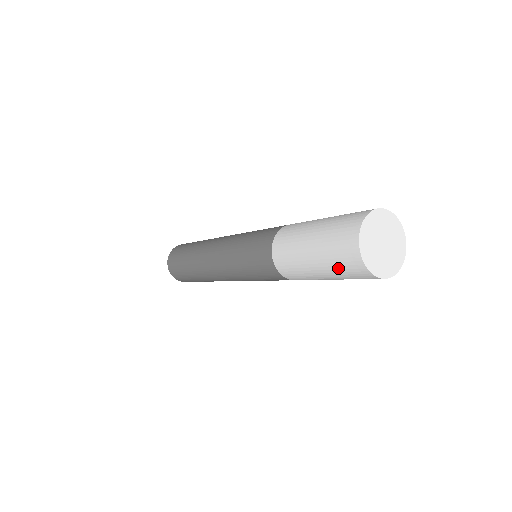
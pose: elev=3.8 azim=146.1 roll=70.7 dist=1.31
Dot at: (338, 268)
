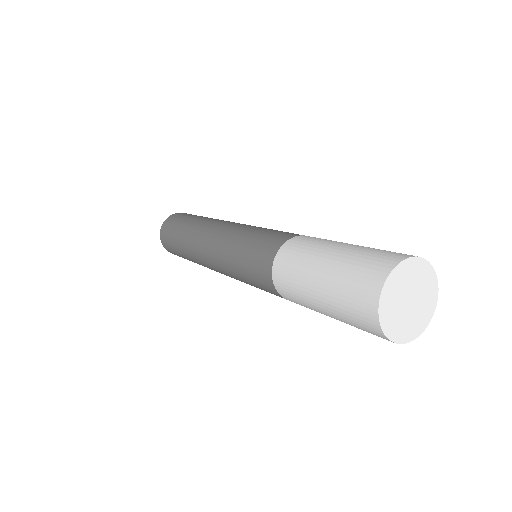
Dot at: (343, 298)
